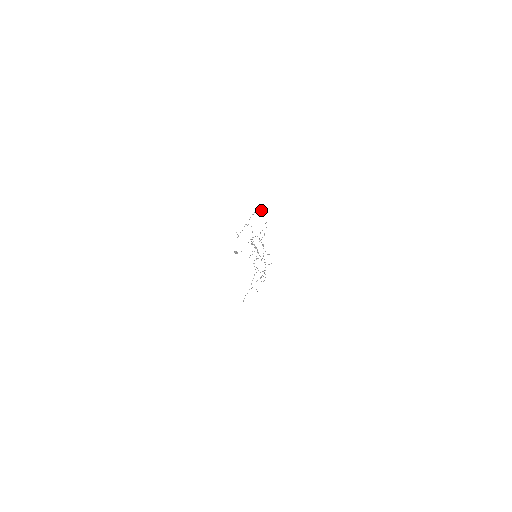
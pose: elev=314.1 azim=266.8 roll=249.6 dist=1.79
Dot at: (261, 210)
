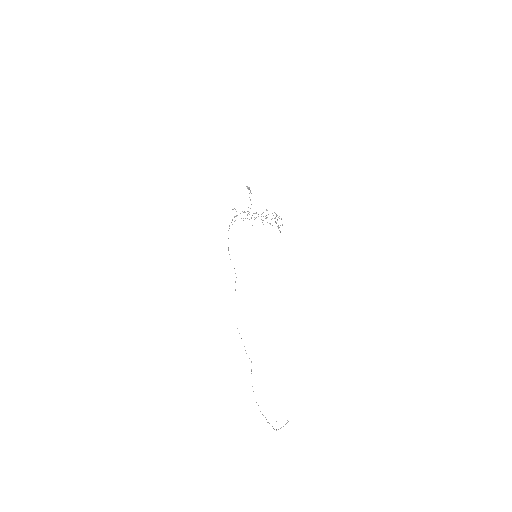
Dot at: (232, 224)
